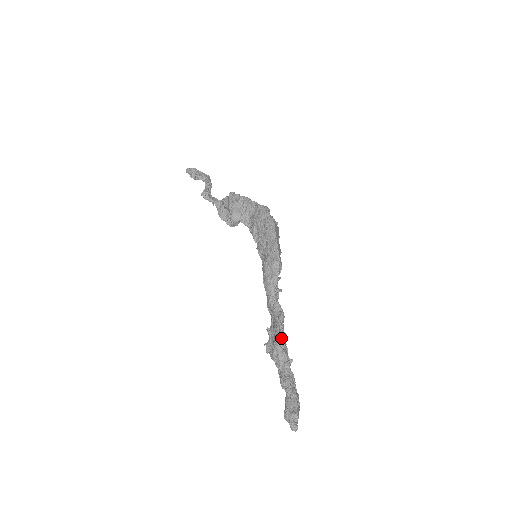
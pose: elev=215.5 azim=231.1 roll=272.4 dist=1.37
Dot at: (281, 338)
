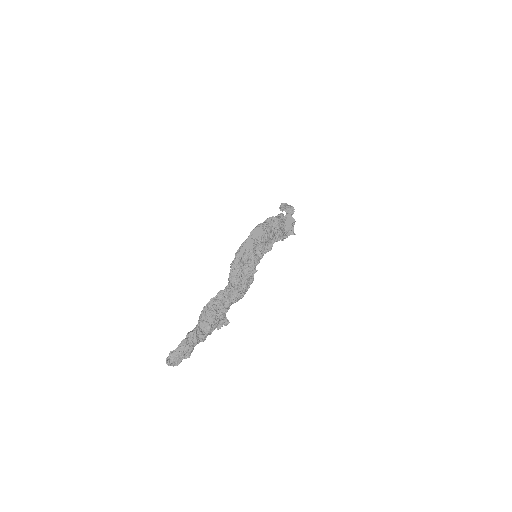
Dot at: (206, 306)
